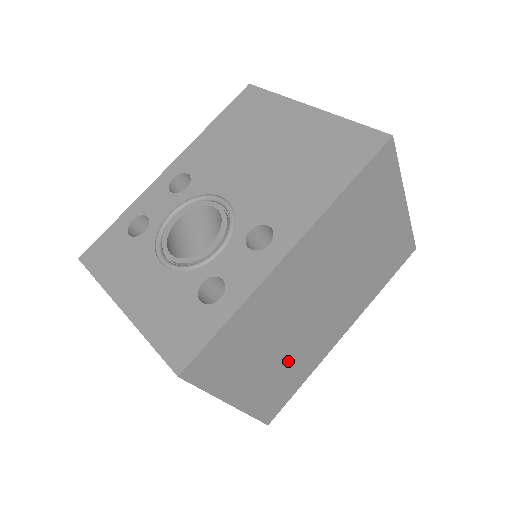
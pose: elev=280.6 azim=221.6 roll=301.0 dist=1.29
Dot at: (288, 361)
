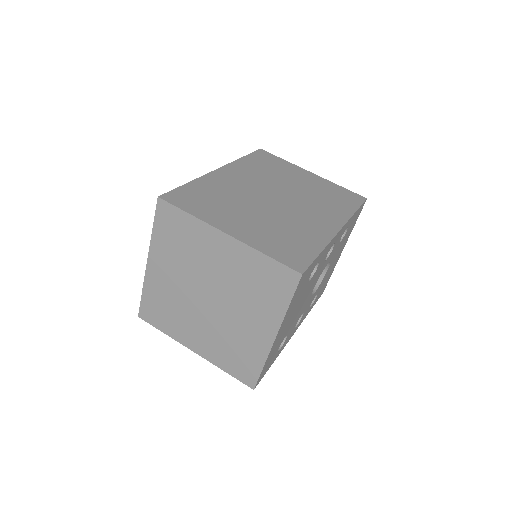
Dot at: (276, 226)
